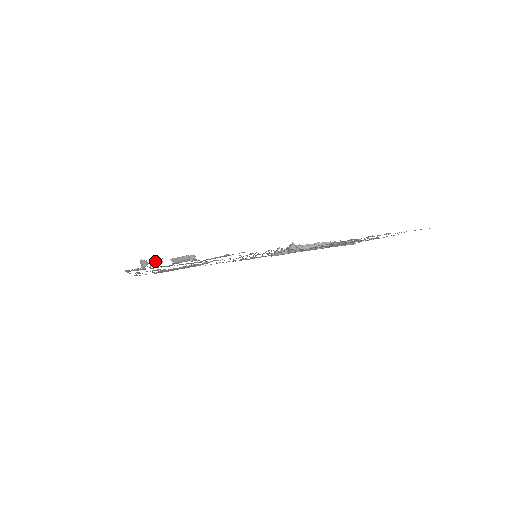
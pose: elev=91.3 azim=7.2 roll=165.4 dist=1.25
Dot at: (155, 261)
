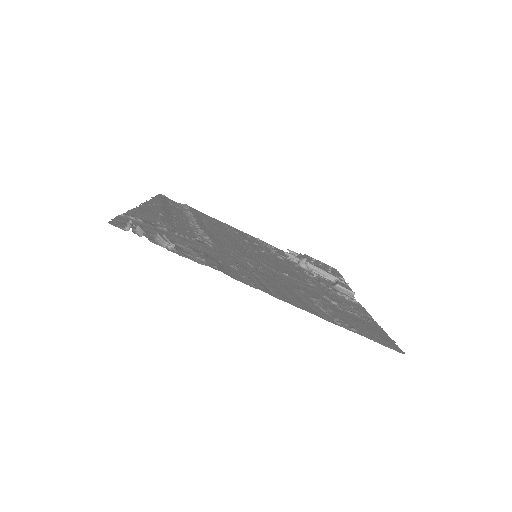
Dot at: (140, 229)
